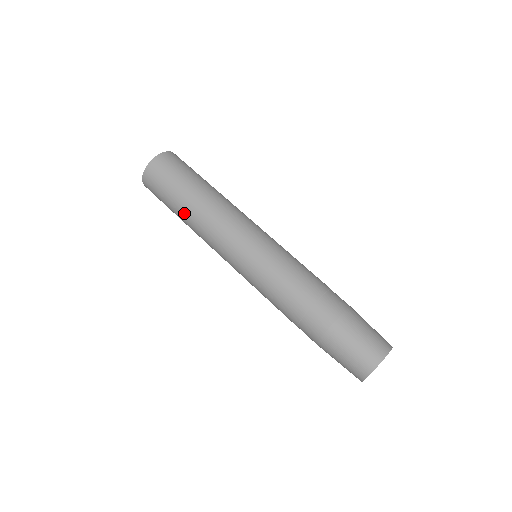
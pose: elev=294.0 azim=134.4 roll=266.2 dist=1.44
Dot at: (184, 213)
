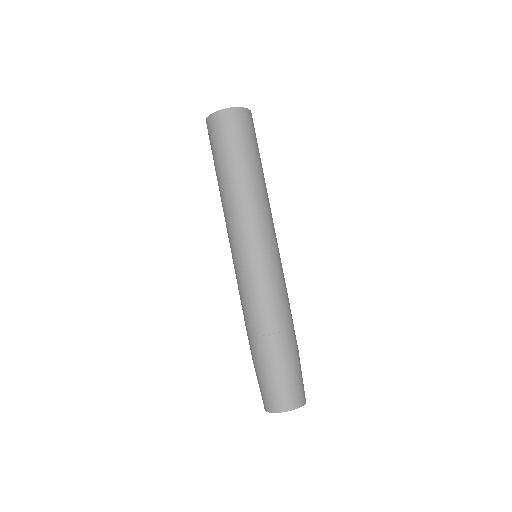
Dot at: occluded
